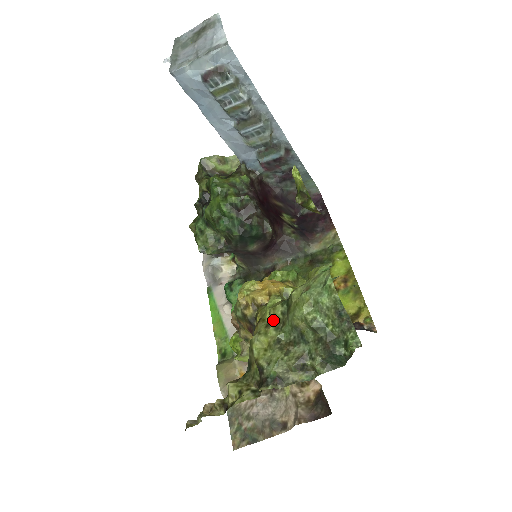
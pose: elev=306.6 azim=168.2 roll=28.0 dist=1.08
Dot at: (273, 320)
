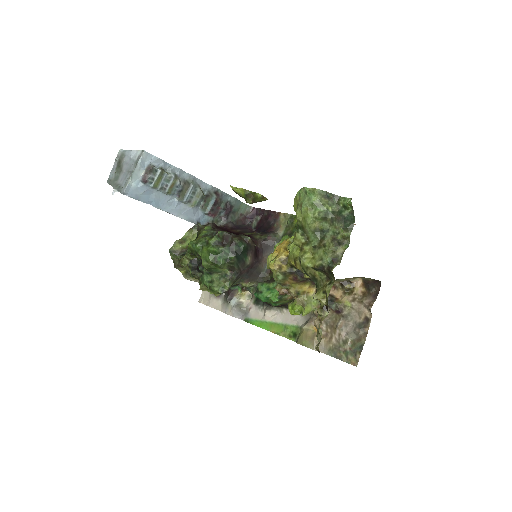
Dot at: (301, 244)
